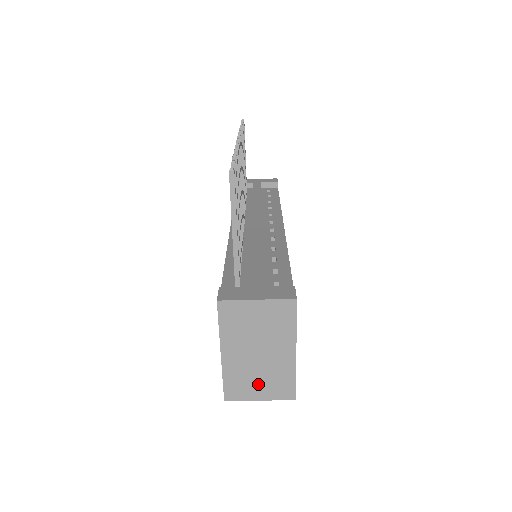
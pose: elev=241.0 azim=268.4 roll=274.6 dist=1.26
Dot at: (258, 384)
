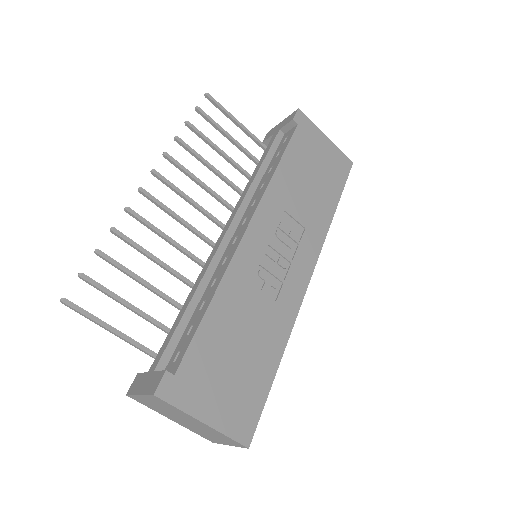
Dot at: (214, 437)
